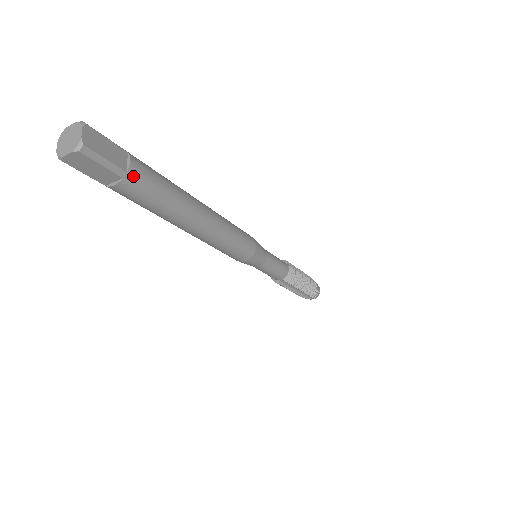
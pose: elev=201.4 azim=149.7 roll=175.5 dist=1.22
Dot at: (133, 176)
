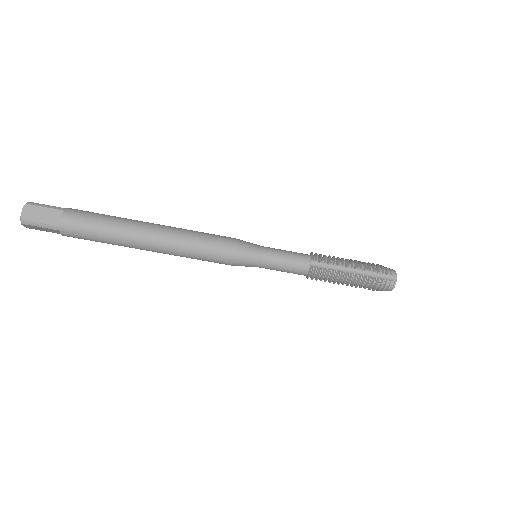
Dot at: (72, 210)
